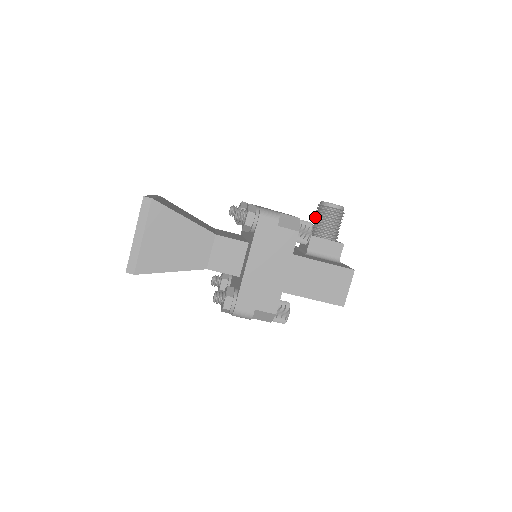
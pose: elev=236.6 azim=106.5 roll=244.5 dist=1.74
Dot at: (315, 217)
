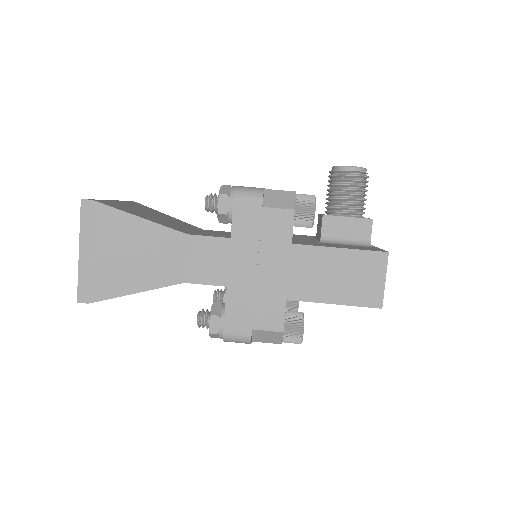
Dot at: (327, 190)
